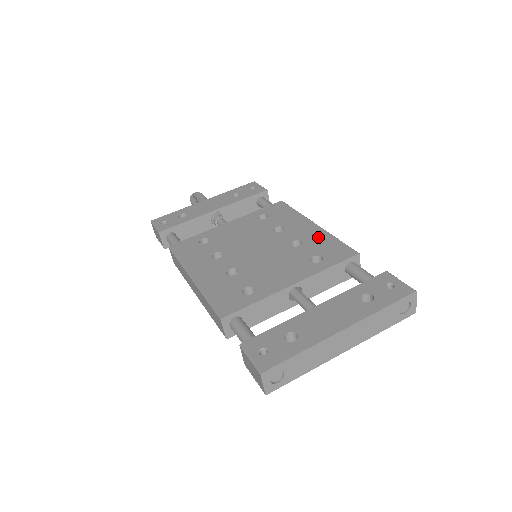
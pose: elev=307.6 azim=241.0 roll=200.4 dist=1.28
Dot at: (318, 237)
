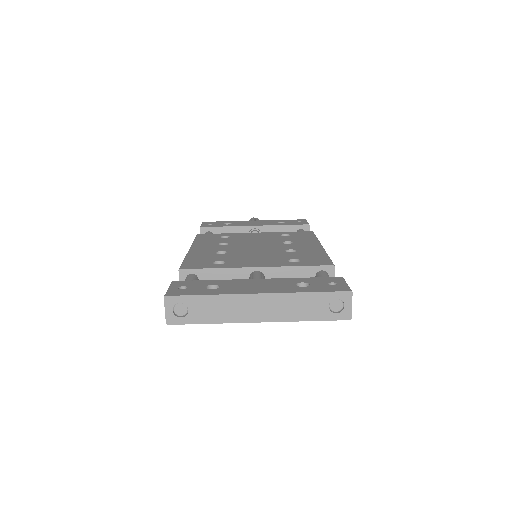
Dot at: (313, 251)
